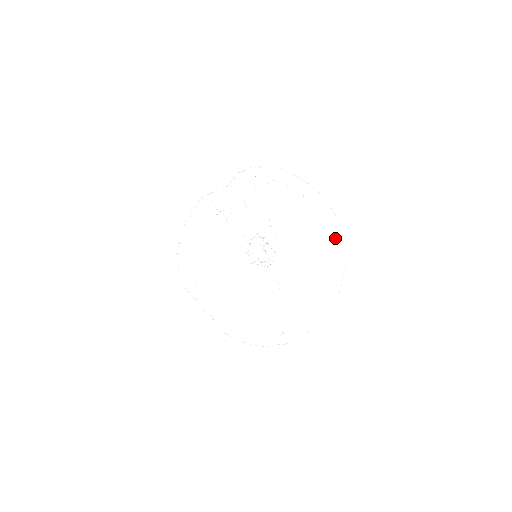
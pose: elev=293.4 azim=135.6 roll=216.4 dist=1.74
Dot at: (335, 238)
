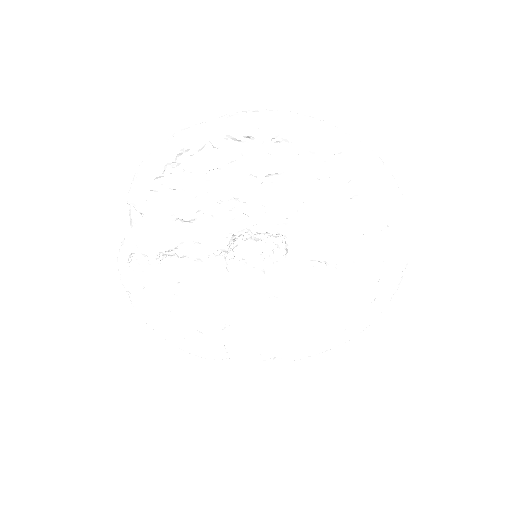
Dot at: (344, 147)
